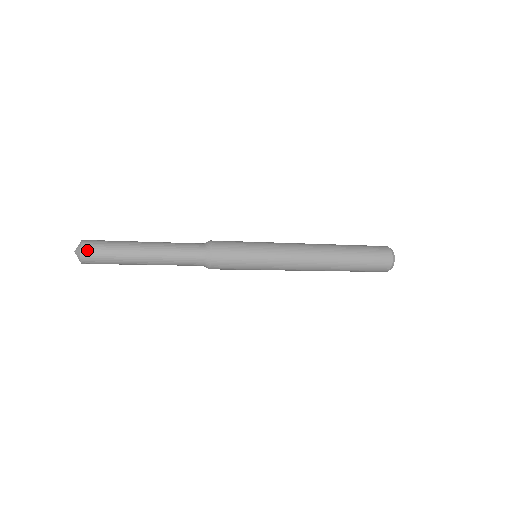
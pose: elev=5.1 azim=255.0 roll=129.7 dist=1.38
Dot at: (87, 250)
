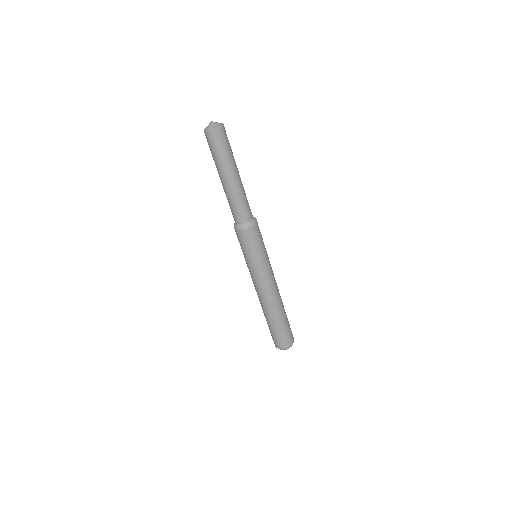
Dot at: (222, 132)
